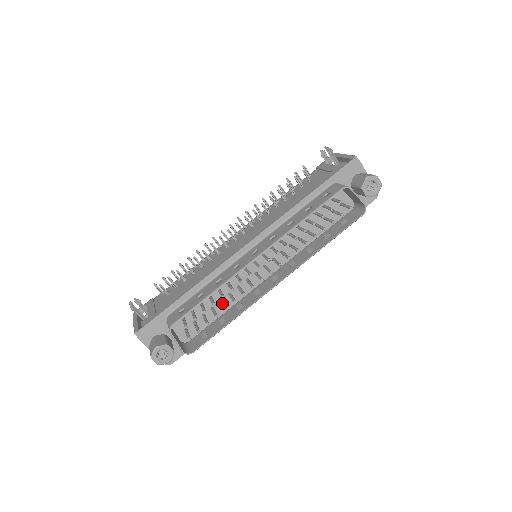
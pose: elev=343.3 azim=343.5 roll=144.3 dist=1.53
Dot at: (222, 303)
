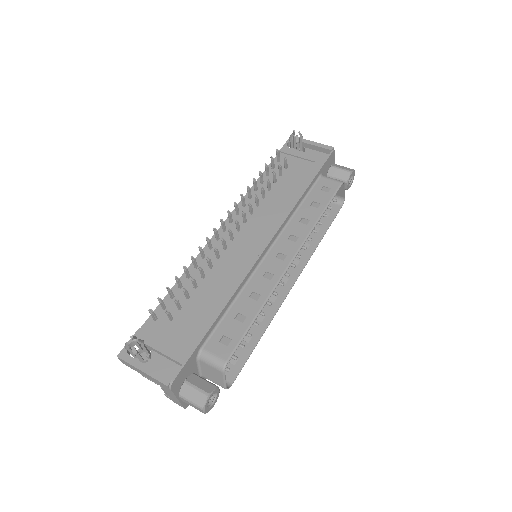
Dot at: occluded
